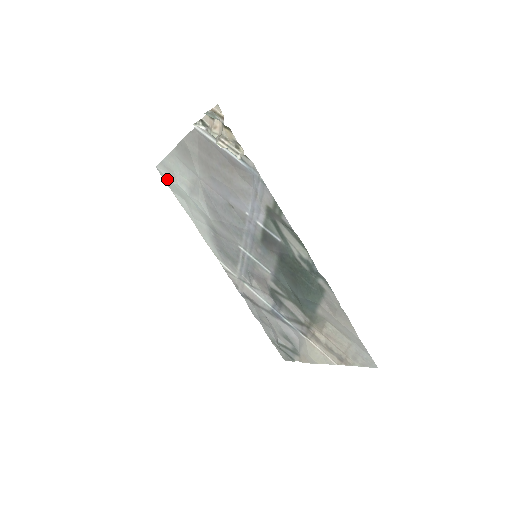
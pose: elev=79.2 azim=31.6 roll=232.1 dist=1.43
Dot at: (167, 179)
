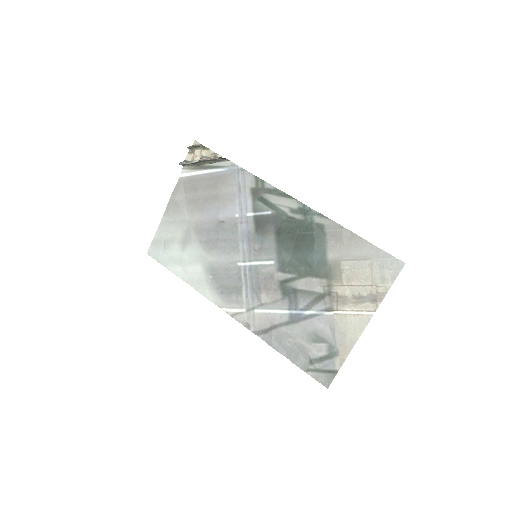
Dot at: (159, 255)
